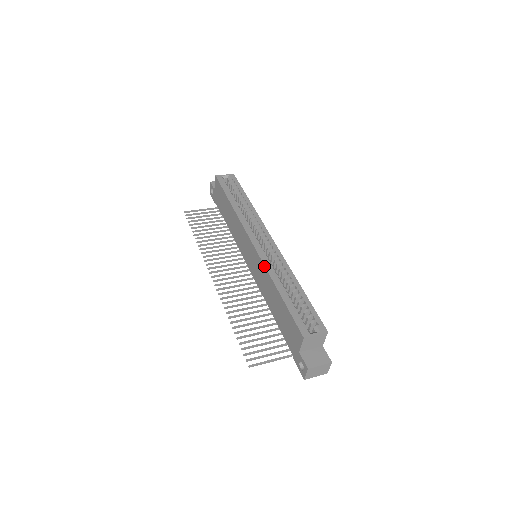
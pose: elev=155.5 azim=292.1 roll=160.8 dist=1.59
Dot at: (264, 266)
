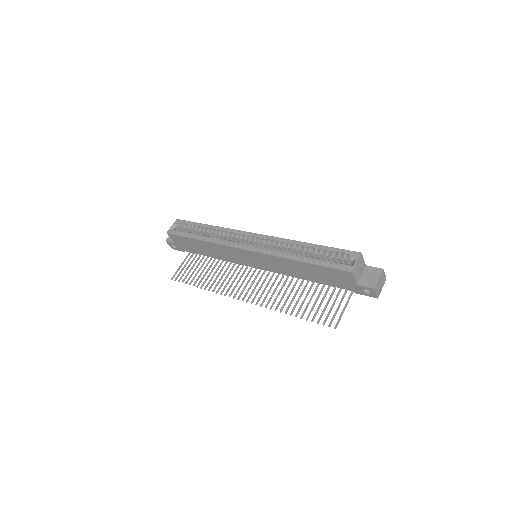
Dot at: (272, 256)
